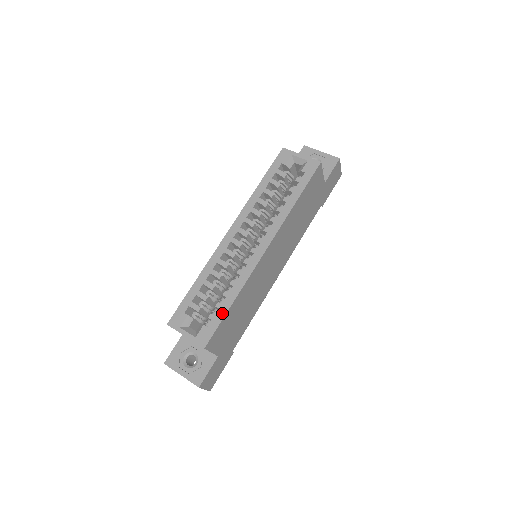
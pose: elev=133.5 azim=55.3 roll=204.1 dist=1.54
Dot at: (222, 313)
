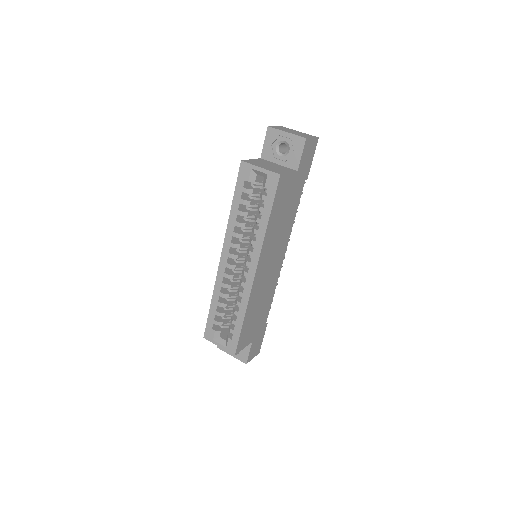
Dot at: (238, 329)
